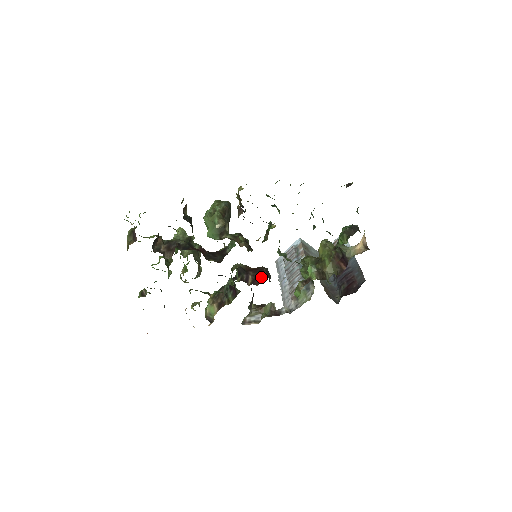
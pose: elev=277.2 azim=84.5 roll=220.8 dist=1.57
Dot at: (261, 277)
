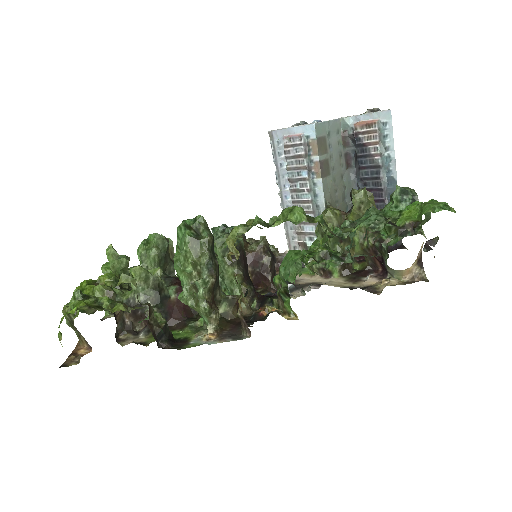
Dot at: (265, 283)
